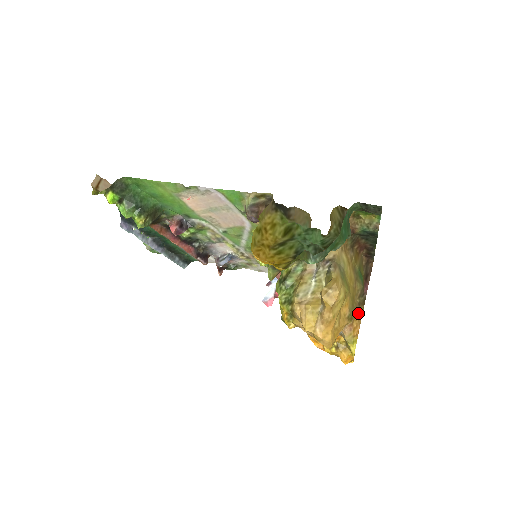
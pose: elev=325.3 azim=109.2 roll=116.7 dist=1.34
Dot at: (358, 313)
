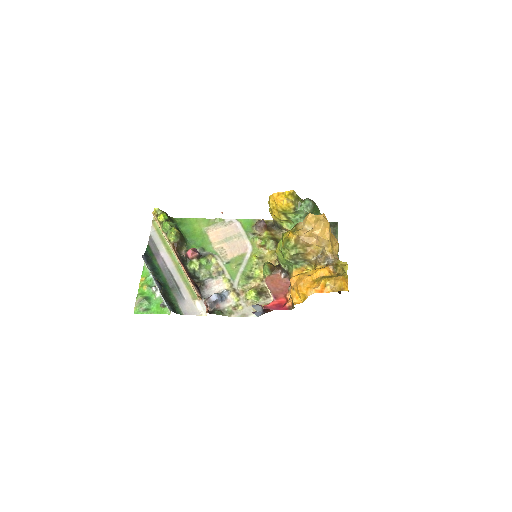
Dot at: occluded
